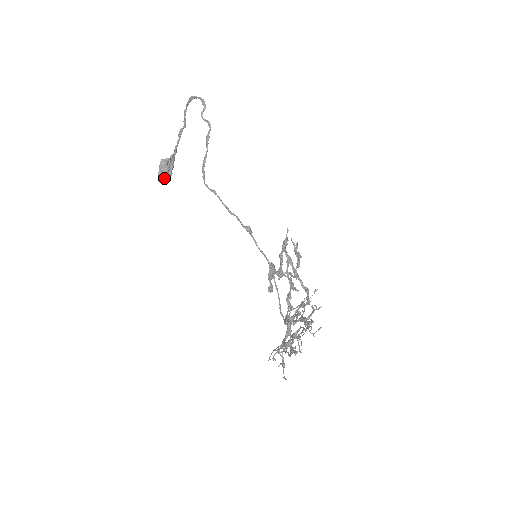
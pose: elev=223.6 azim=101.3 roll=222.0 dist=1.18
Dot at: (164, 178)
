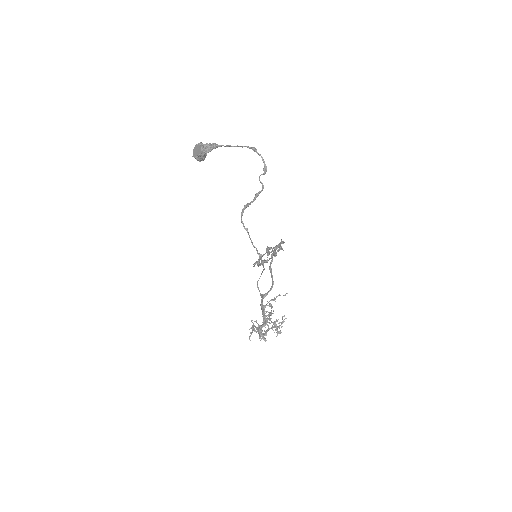
Dot at: (199, 160)
